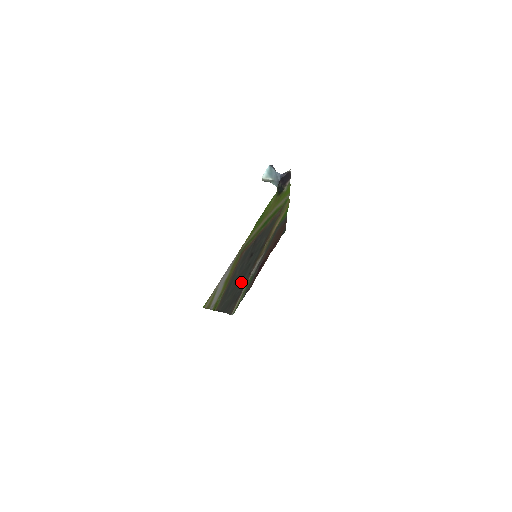
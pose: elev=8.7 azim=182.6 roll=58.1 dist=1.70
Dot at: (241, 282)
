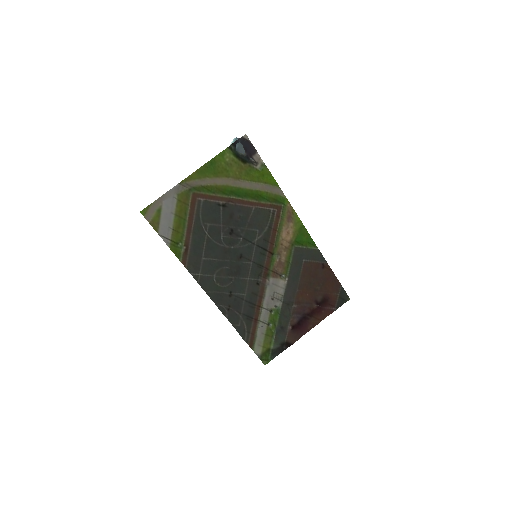
Dot at: (239, 280)
